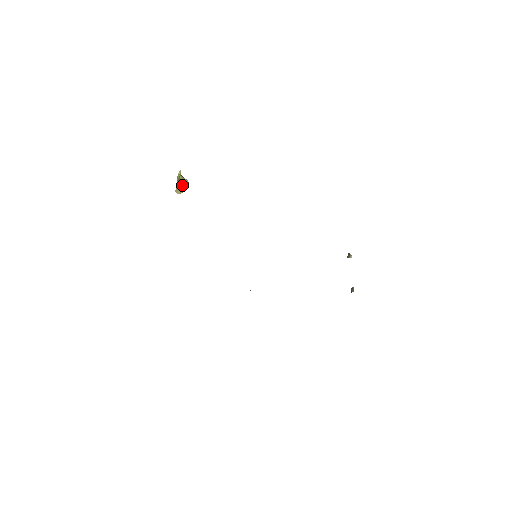
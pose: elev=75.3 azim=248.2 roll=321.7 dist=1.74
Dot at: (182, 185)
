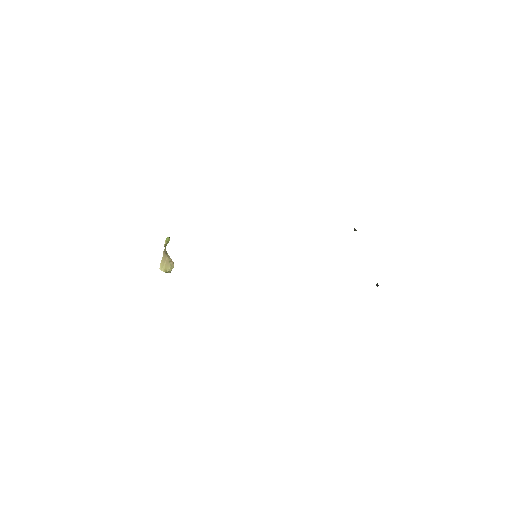
Dot at: (168, 260)
